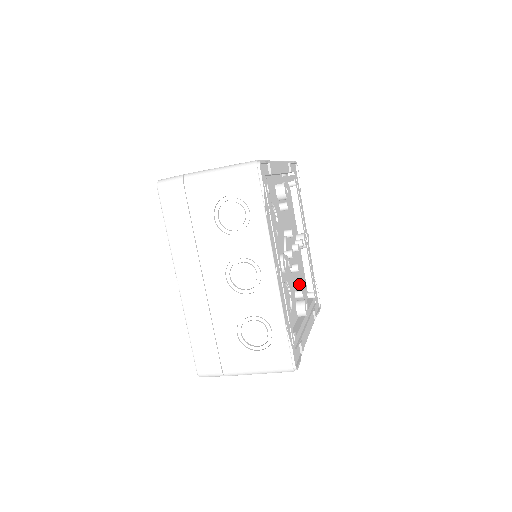
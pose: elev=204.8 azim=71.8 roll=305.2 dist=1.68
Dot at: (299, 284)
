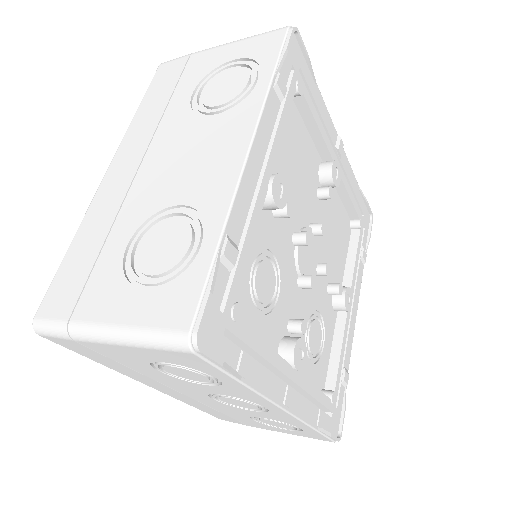
Dot at: (334, 250)
